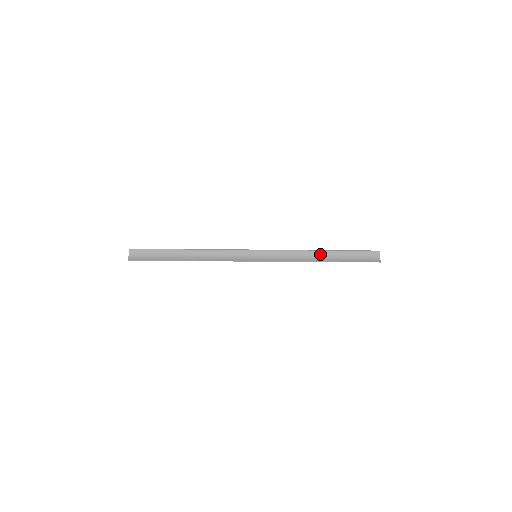
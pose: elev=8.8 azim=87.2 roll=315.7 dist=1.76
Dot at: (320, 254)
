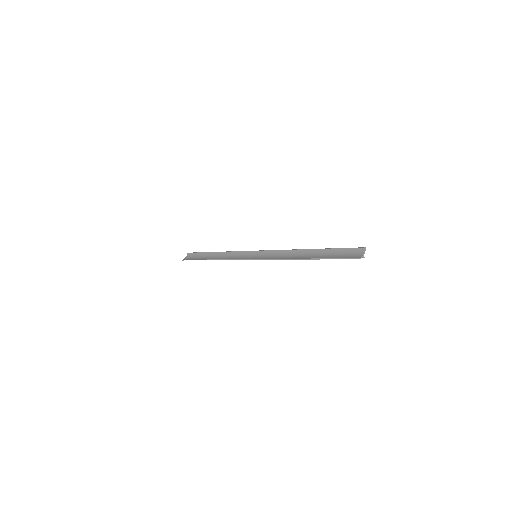
Dot at: (306, 253)
